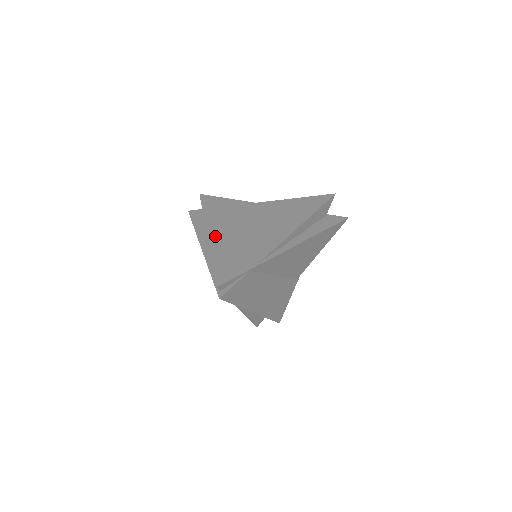
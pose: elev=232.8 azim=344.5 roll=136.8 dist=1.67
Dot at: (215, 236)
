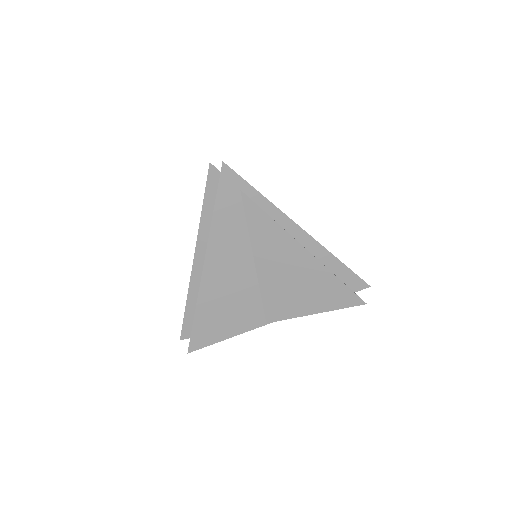
Dot at: occluded
